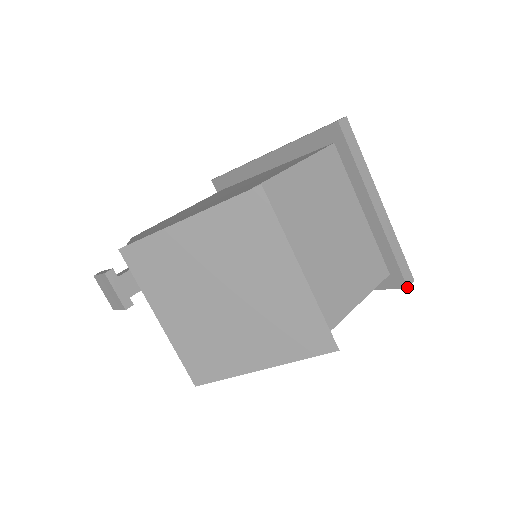
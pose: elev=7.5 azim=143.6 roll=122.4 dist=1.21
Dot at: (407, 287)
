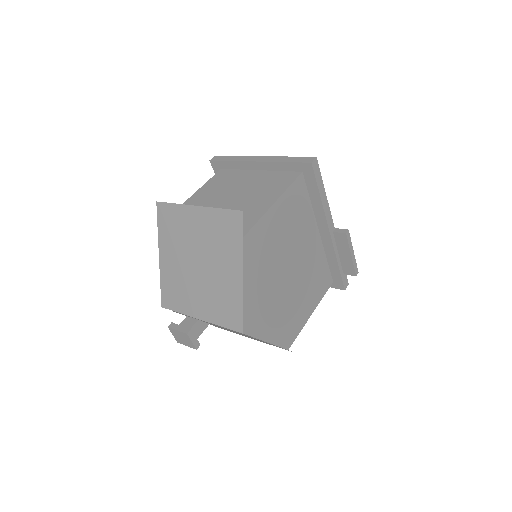
Dot at: (310, 163)
